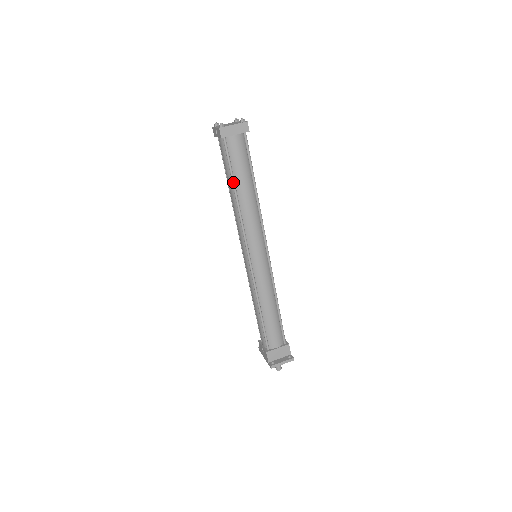
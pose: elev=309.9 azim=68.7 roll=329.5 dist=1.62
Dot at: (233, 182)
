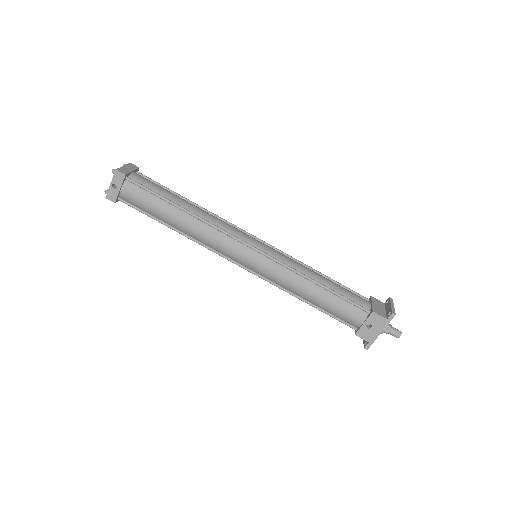
Dot at: (171, 202)
